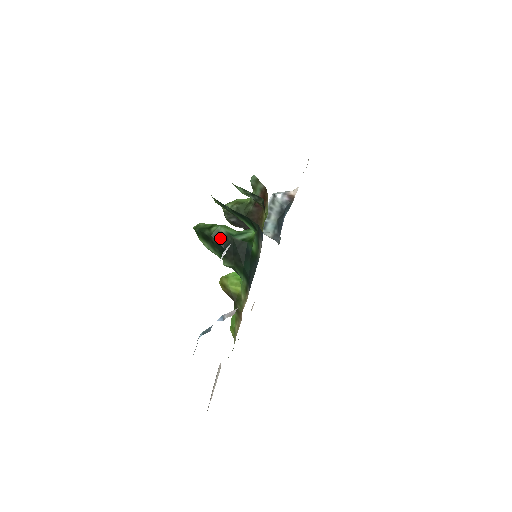
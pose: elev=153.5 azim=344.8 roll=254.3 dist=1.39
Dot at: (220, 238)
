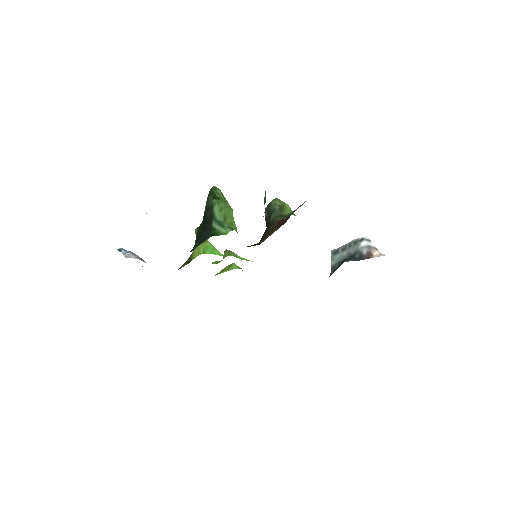
Dot at: (209, 211)
